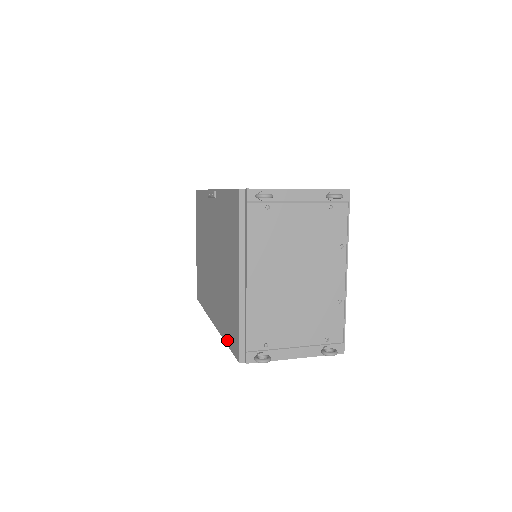
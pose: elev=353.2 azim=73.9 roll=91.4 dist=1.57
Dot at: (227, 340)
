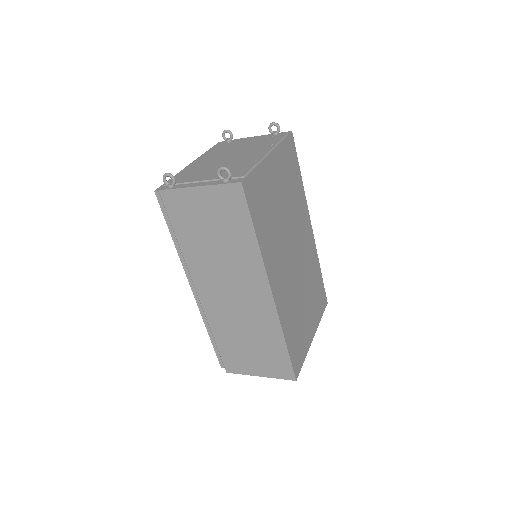
Dot at: occluded
